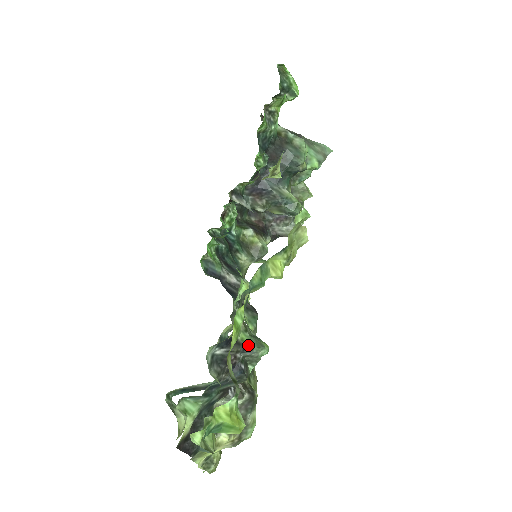
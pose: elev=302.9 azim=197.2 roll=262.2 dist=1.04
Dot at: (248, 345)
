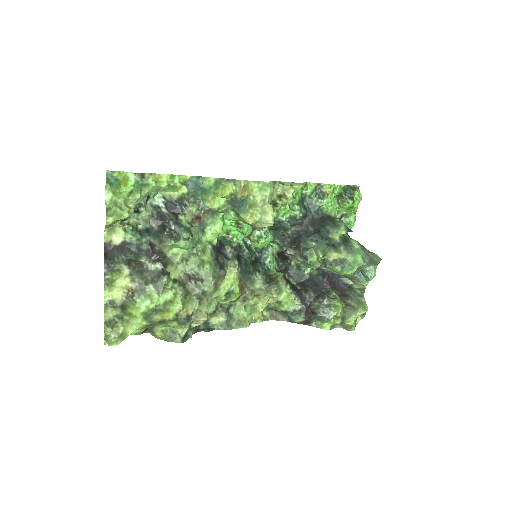
Dot at: (181, 224)
